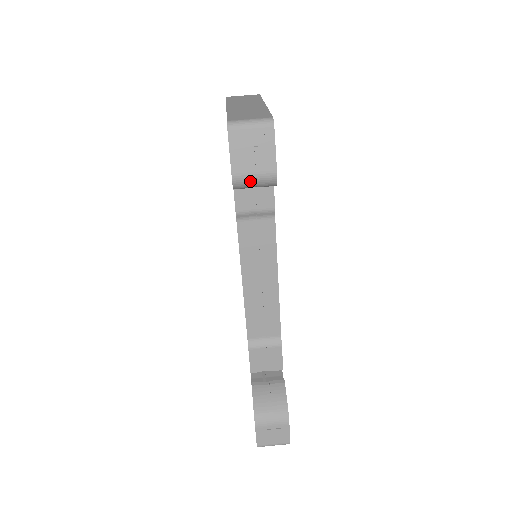
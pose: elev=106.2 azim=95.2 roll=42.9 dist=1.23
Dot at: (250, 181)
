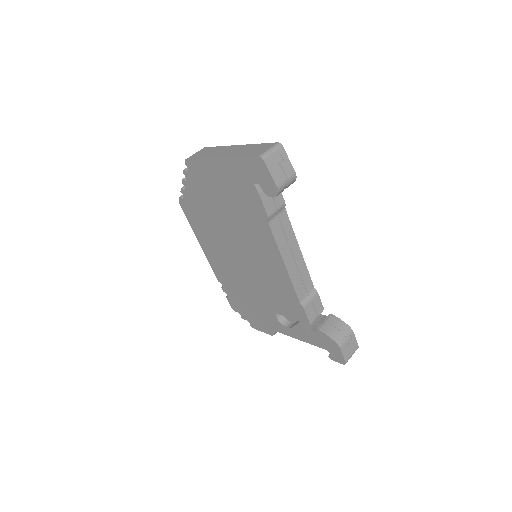
Dot at: (285, 185)
